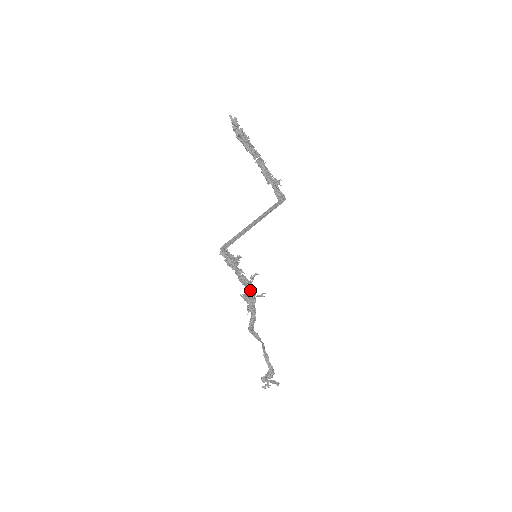
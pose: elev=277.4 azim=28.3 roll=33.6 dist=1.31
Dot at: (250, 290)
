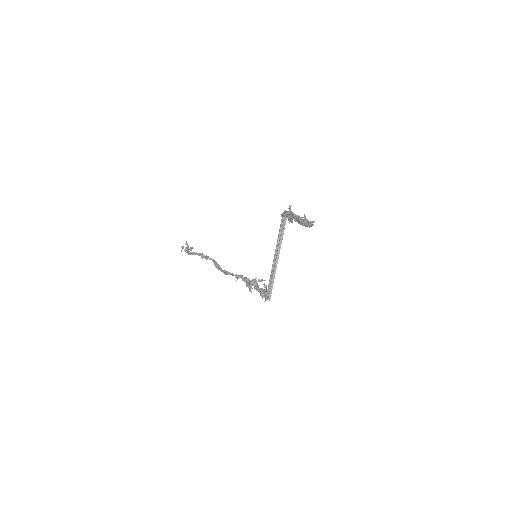
Dot at: occluded
